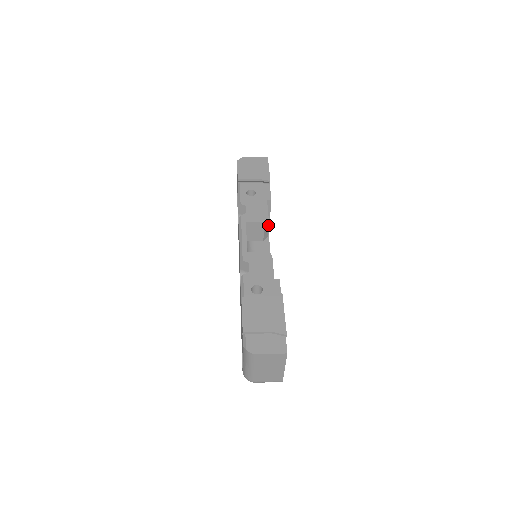
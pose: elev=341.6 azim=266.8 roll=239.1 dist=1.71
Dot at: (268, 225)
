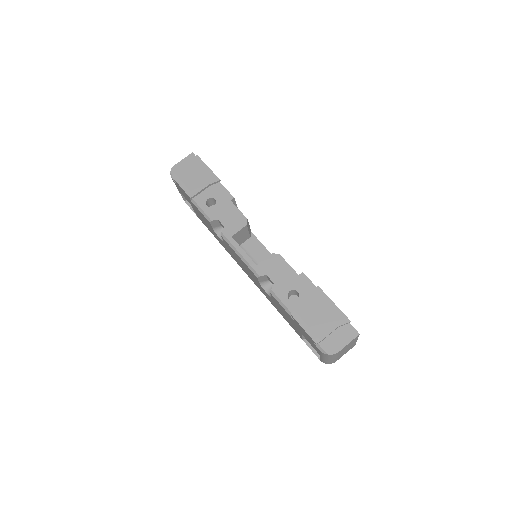
Dot at: occluded
